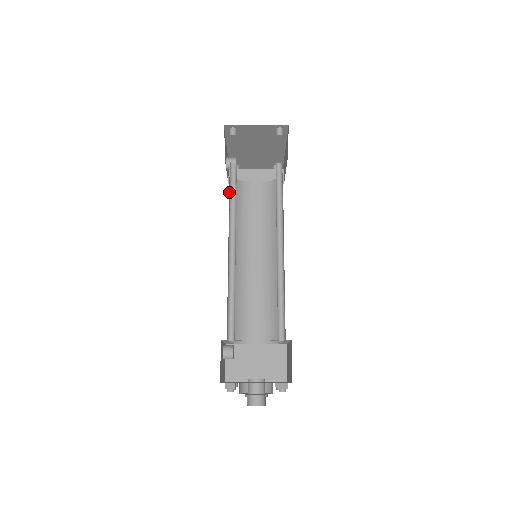
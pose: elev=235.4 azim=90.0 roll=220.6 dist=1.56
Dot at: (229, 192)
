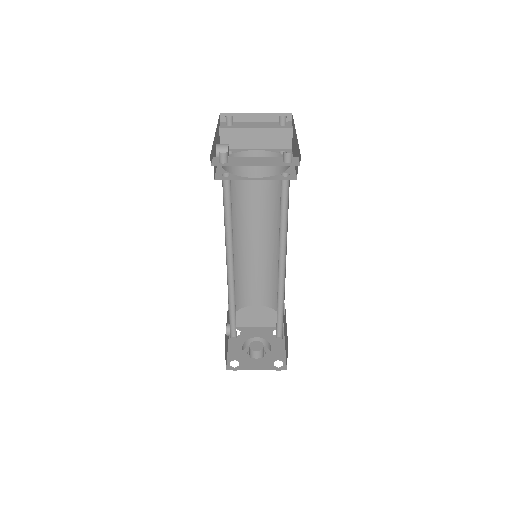
Dot at: occluded
